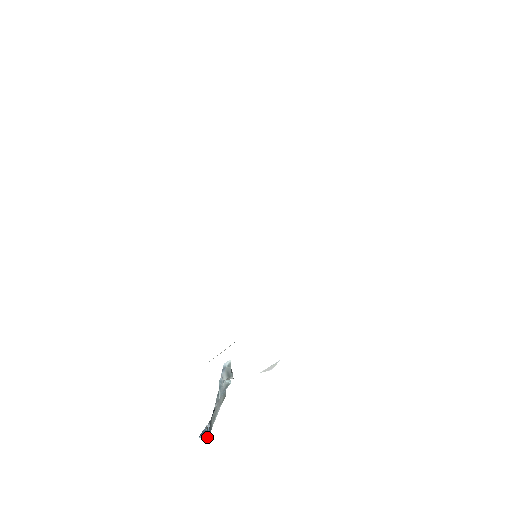
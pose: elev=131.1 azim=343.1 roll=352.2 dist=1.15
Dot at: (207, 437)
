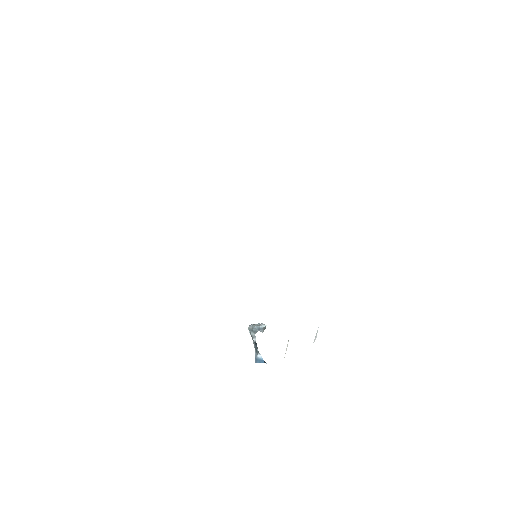
Dot at: occluded
